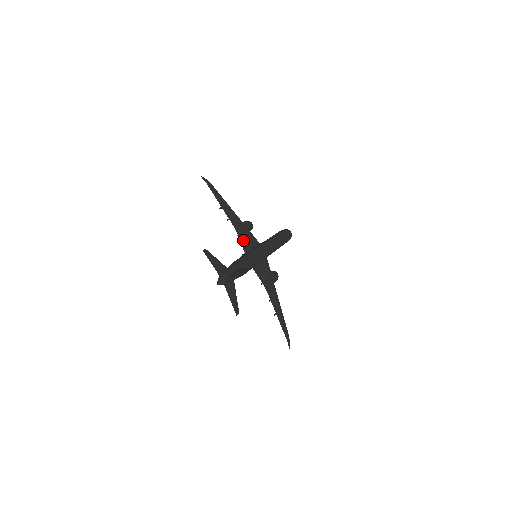
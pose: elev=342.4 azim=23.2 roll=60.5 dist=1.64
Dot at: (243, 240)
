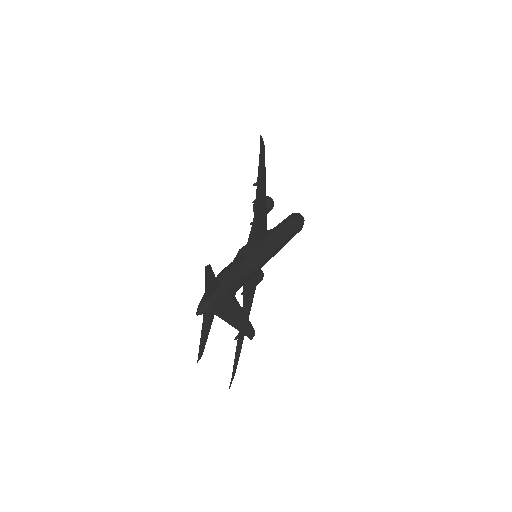
Dot at: (254, 231)
